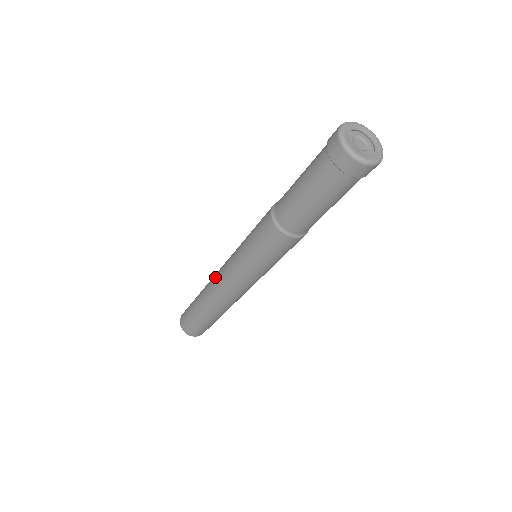
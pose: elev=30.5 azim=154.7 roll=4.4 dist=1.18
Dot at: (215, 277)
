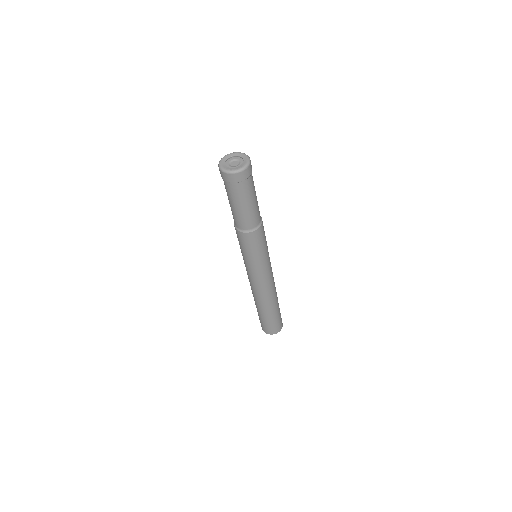
Dot at: occluded
